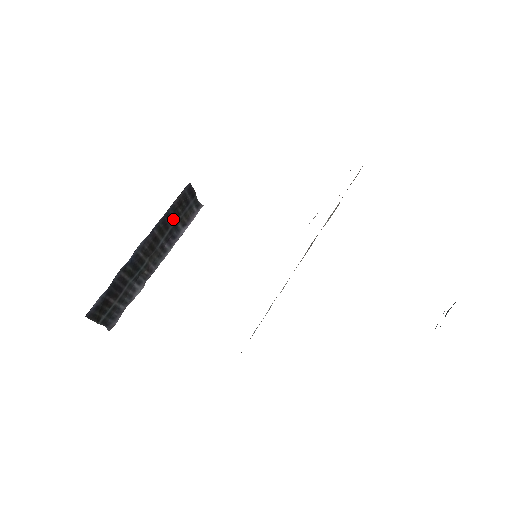
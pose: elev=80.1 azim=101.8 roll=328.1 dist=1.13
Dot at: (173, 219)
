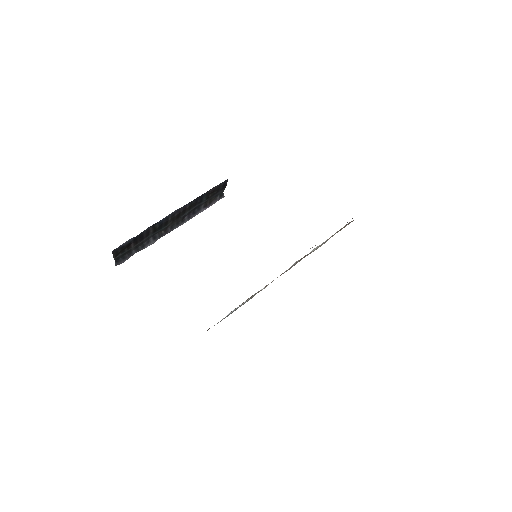
Dot at: (202, 200)
